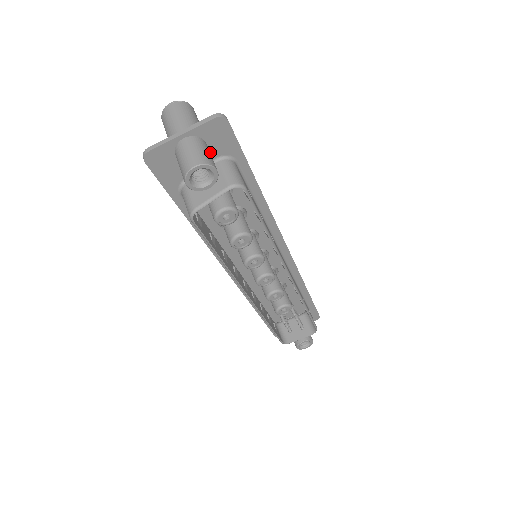
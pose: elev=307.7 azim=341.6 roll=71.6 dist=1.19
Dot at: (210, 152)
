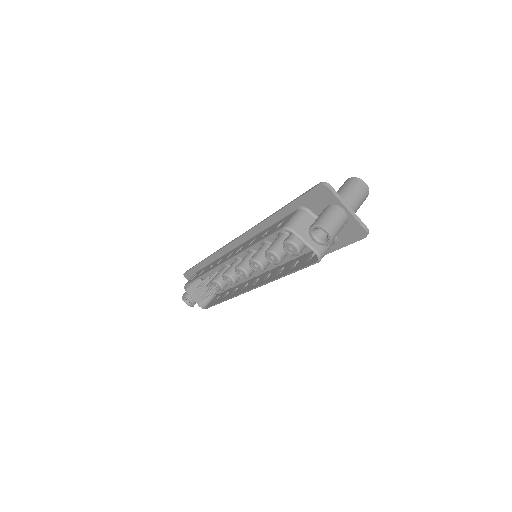
Dot at: occluded
